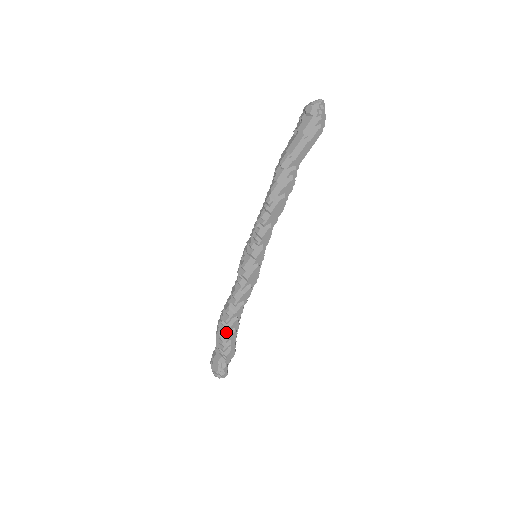
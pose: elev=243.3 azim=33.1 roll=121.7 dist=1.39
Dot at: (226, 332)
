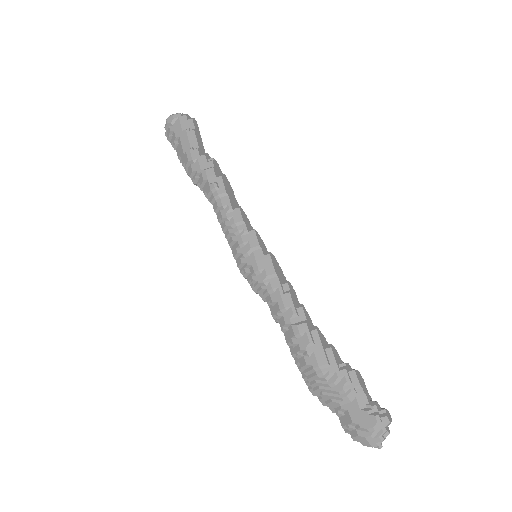
Dot at: (324, 354)
